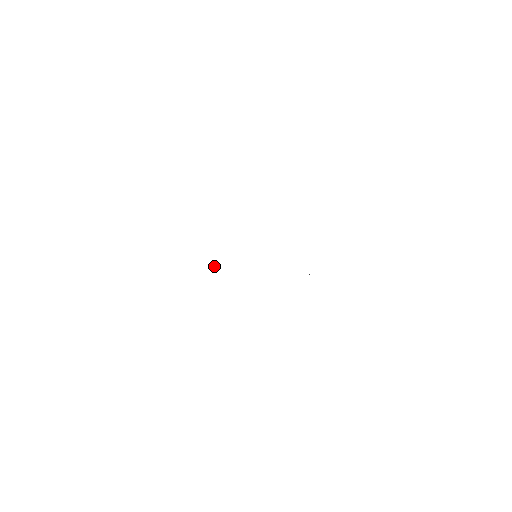
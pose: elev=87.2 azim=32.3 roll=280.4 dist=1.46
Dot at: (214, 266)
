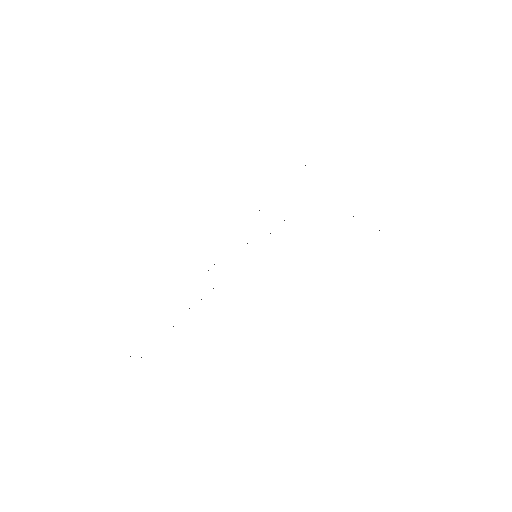
Dot at: occluded
